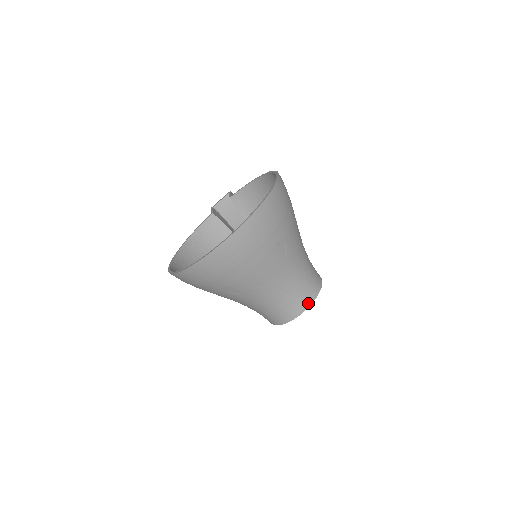
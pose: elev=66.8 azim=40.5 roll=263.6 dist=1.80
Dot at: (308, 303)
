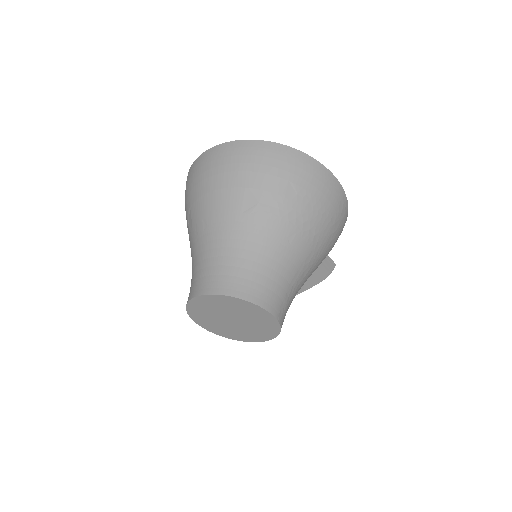
Dot at: (218, 290)
